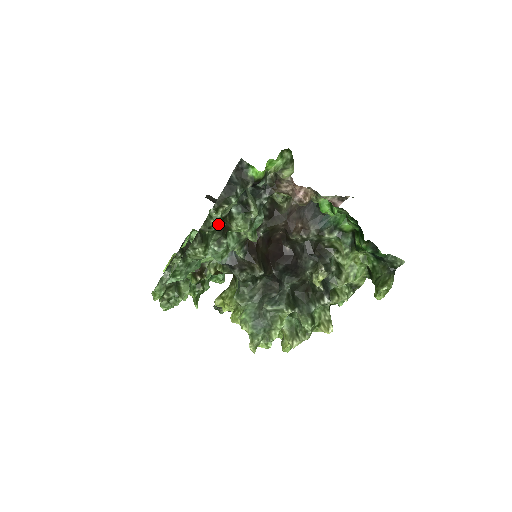
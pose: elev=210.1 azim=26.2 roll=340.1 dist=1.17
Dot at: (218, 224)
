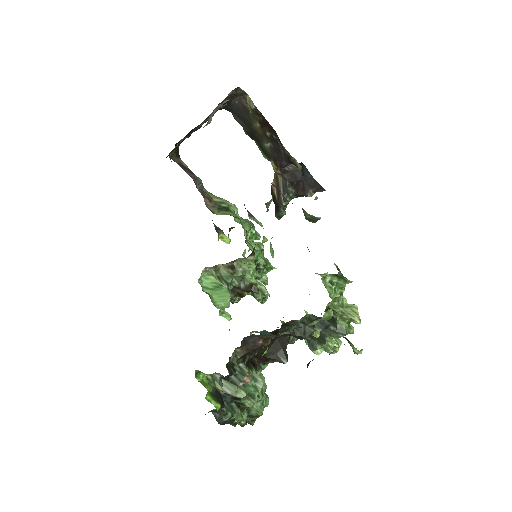
Dot at: (244, 413)
